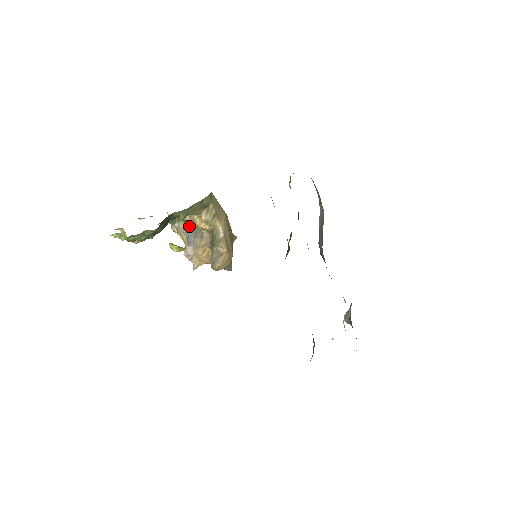
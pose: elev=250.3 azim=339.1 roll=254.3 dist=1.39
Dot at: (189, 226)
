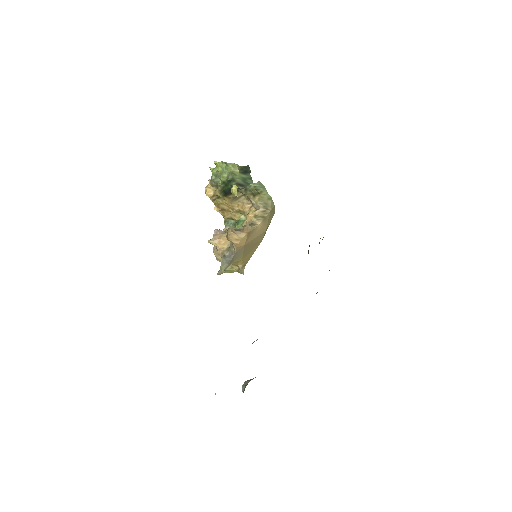
Dot at: occluded
